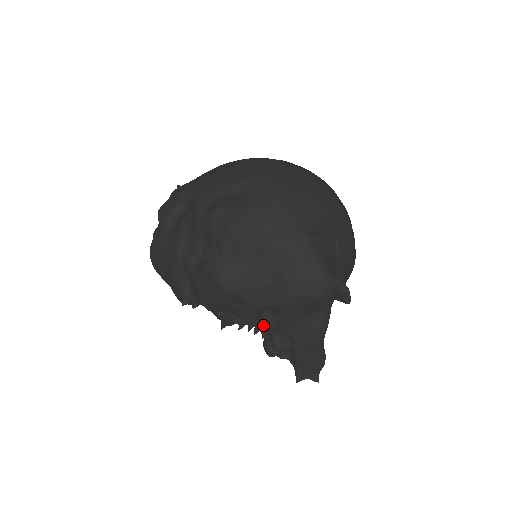
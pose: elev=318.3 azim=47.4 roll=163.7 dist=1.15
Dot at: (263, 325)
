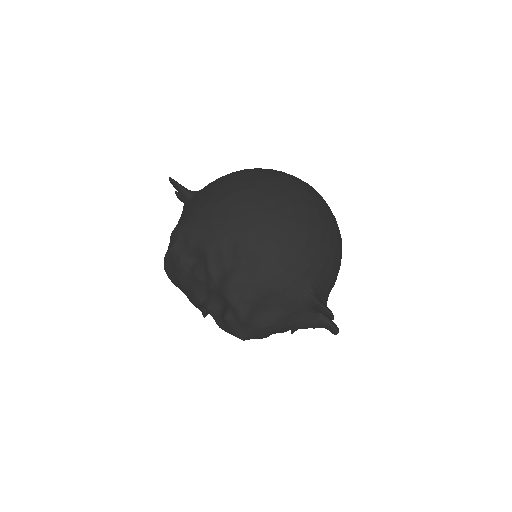
Dot at: occluded
